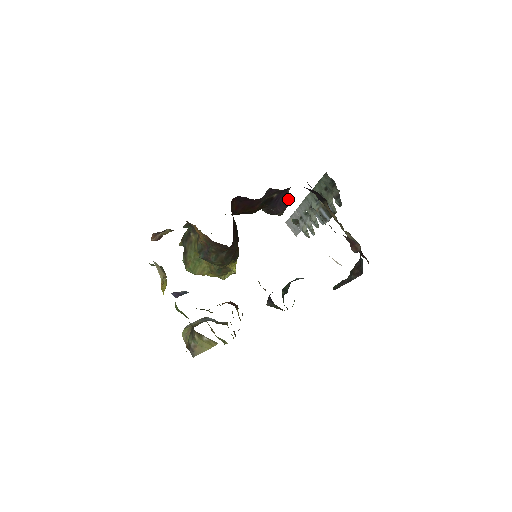
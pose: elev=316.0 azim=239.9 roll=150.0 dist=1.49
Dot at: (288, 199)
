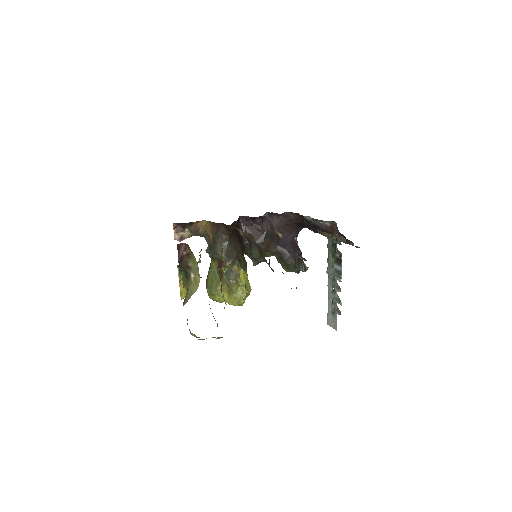
Dot at: (297, 249)
